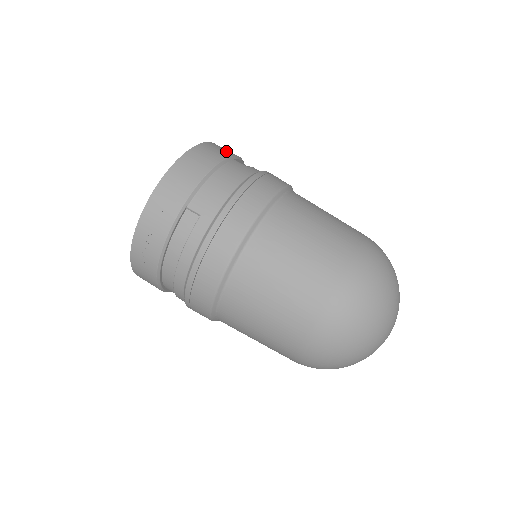
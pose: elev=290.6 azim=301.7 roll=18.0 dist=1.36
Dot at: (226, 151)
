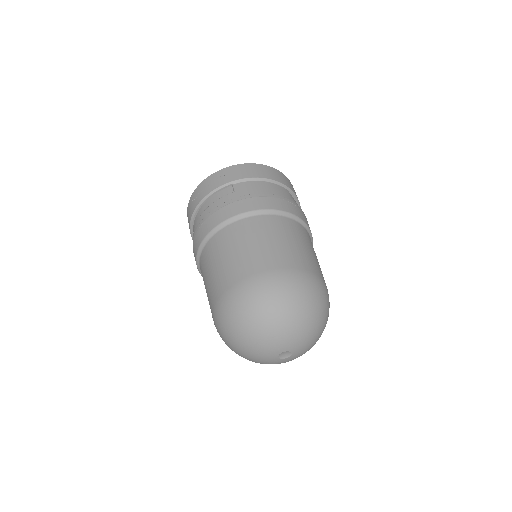
Dot at: (289, 185)
